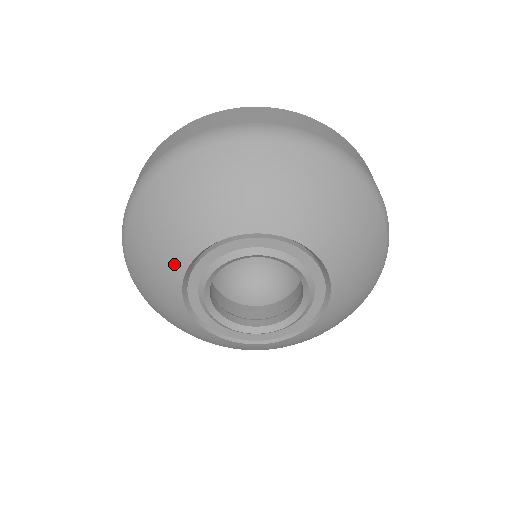
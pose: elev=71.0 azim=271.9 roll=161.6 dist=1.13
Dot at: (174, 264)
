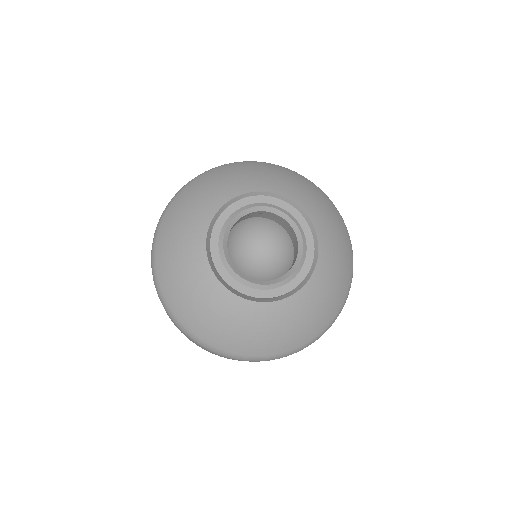
Dot at: (199, 265)
